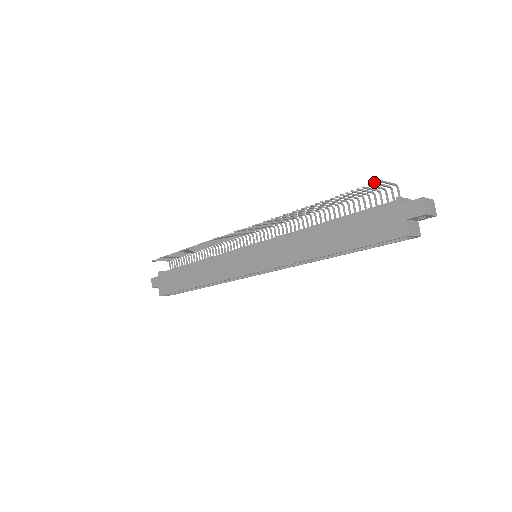
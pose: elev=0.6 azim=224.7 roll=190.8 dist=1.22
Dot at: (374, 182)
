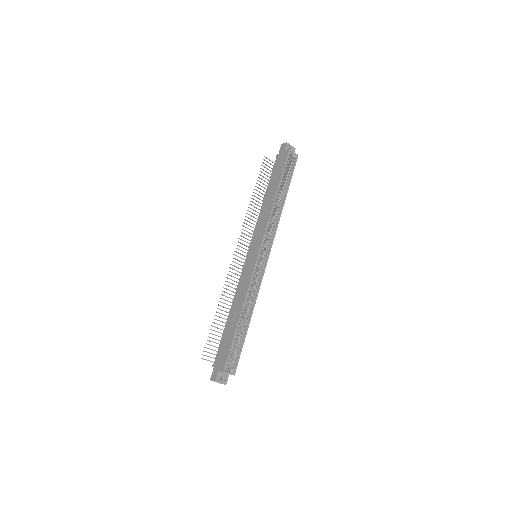
Dot at: occluded
